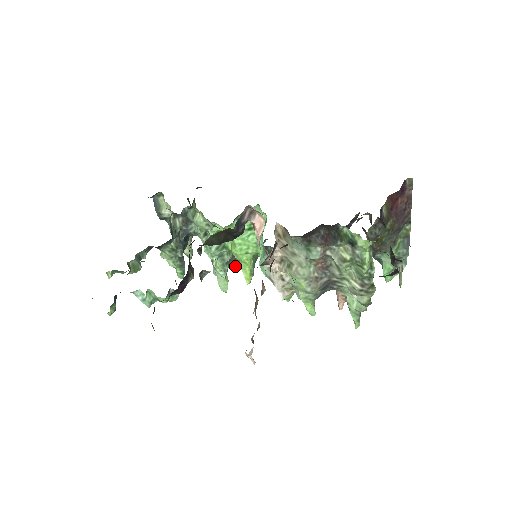
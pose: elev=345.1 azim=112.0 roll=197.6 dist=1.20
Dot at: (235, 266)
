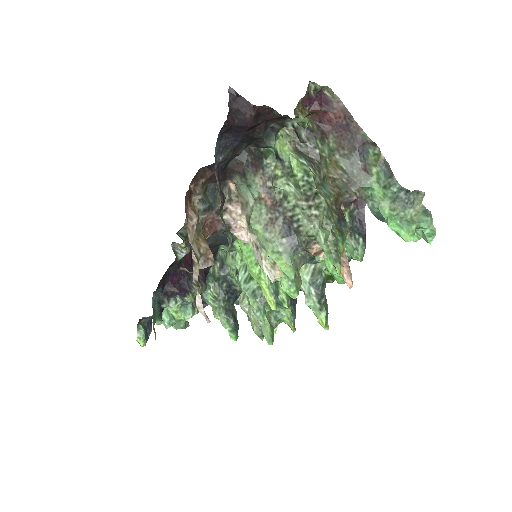
Dot at: (288, 322)
